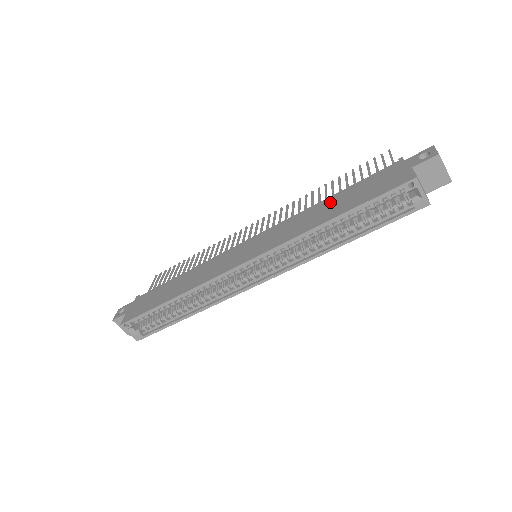
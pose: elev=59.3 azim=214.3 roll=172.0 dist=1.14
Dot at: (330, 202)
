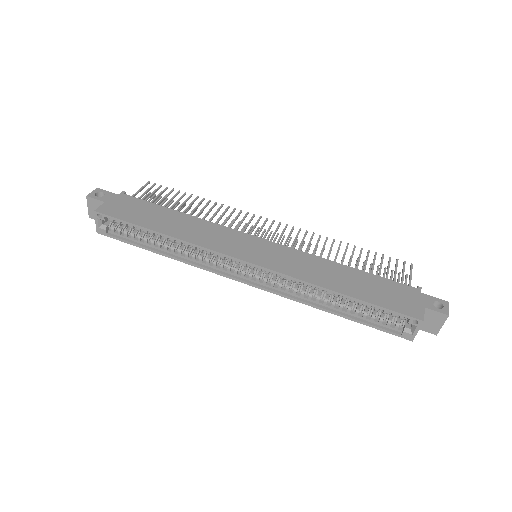
Dot at: (348, 273)
